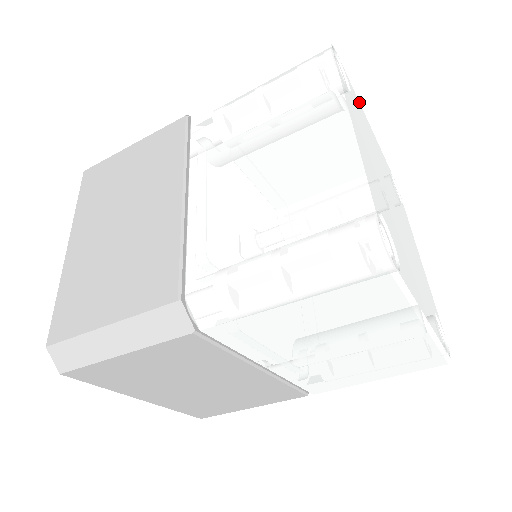
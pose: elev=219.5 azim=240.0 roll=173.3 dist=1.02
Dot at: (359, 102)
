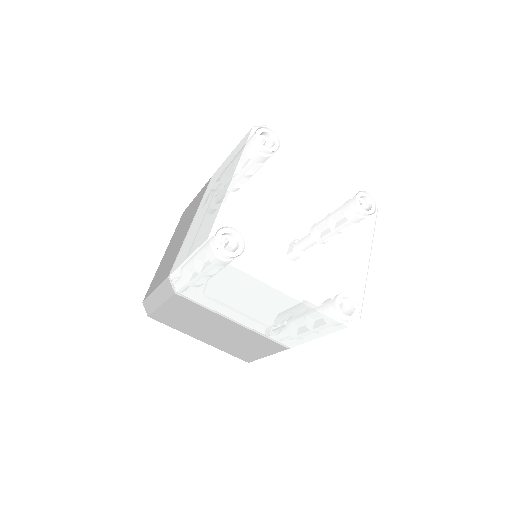
Dot at: (305, 151)
